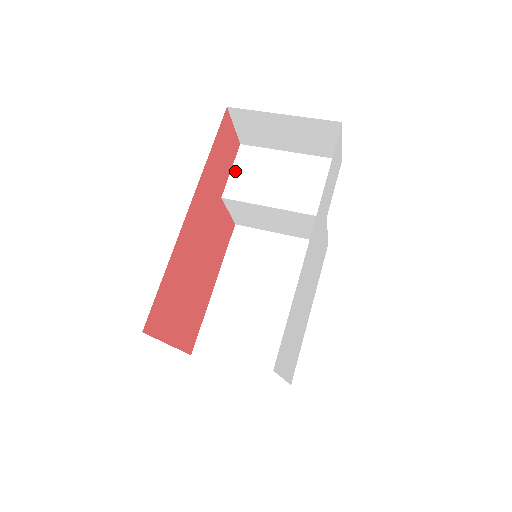
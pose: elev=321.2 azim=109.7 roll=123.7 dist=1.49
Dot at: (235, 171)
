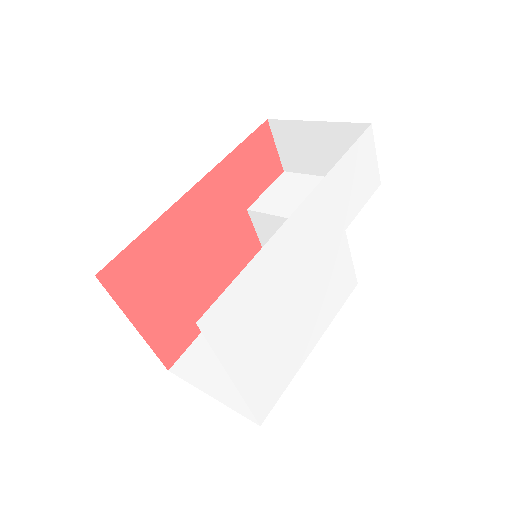
Dot at: (269, 190)
